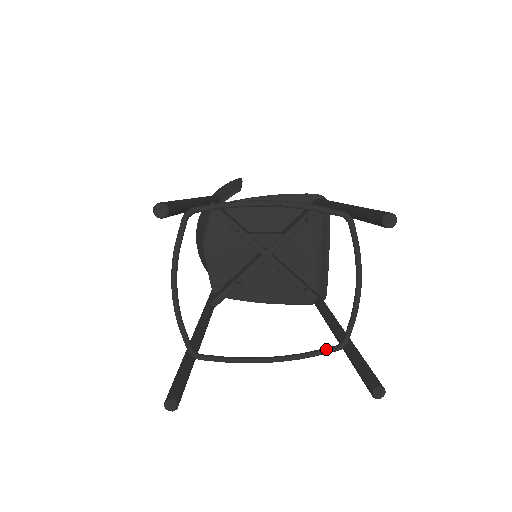
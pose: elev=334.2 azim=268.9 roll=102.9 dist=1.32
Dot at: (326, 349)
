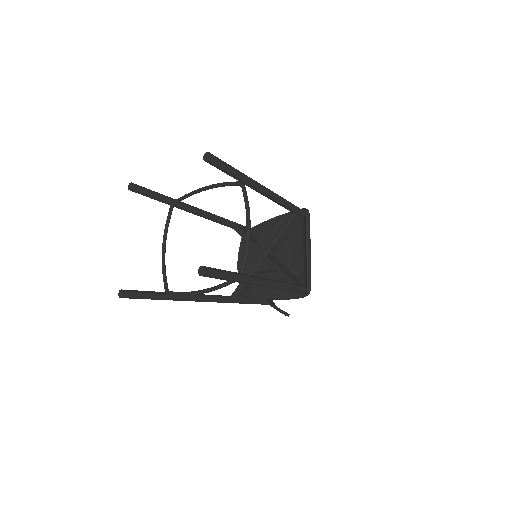
Dot at: occluded
